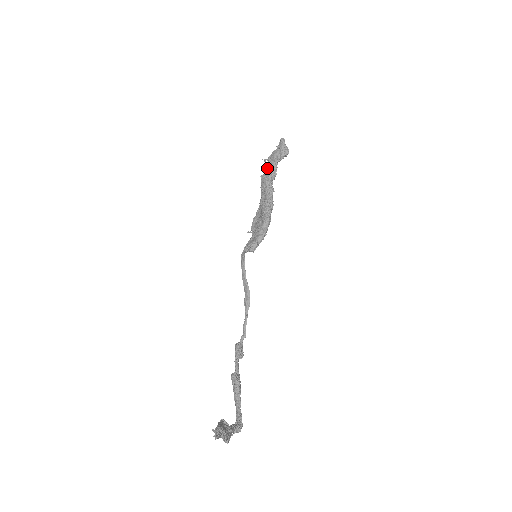
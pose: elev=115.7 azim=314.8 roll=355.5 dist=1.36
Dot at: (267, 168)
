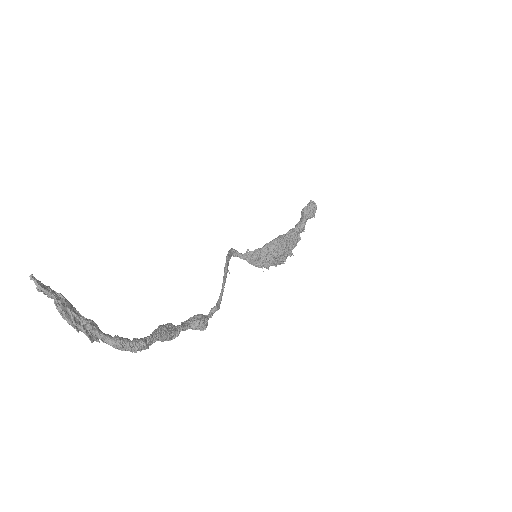
Dot at: occluded
